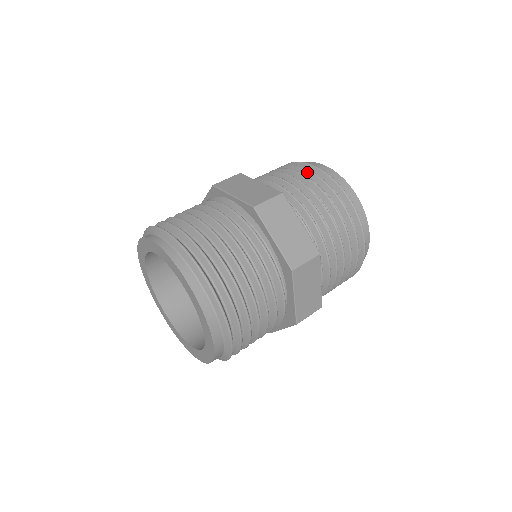
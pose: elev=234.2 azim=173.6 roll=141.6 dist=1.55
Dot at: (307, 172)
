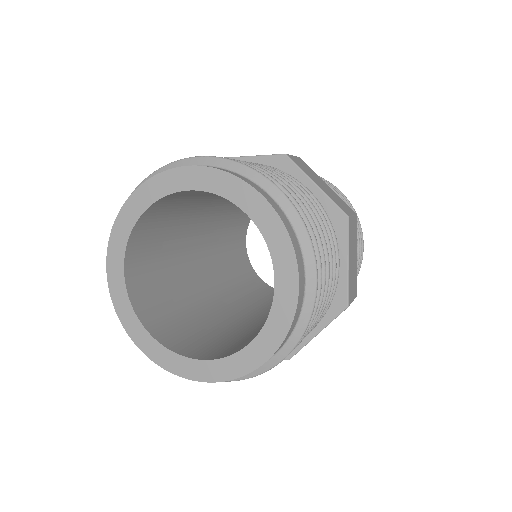
Dot at: occluded
